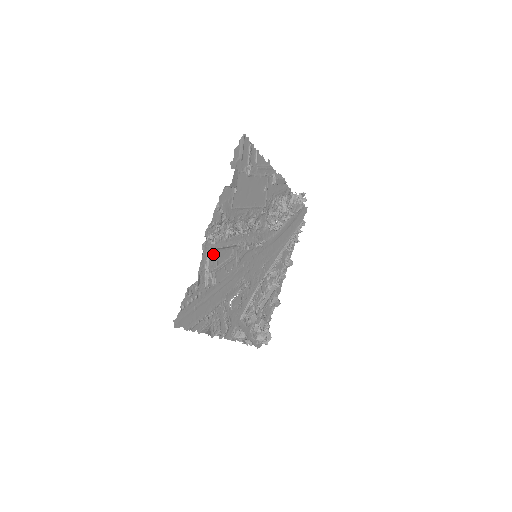
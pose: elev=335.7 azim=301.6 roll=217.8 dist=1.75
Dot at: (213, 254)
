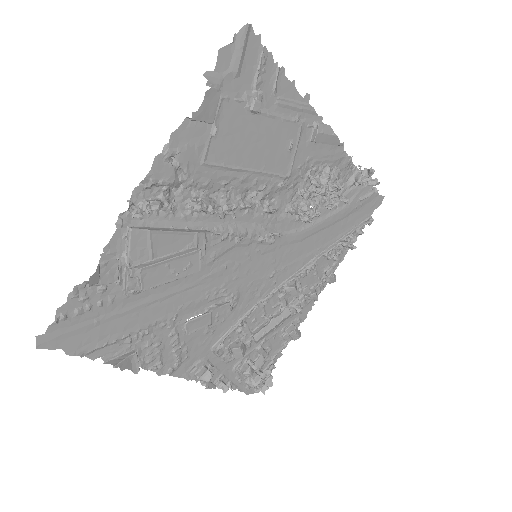
Dot at: (143, 236)
